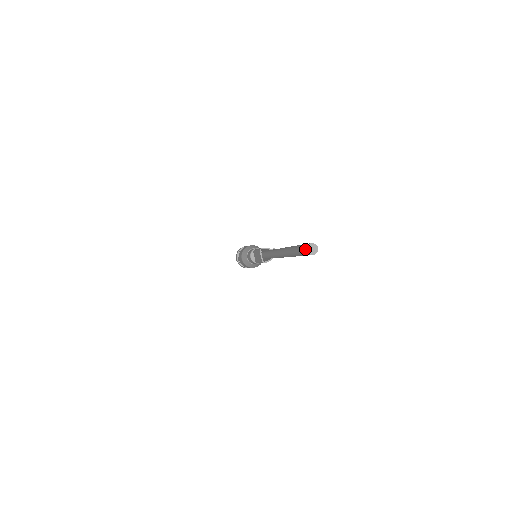
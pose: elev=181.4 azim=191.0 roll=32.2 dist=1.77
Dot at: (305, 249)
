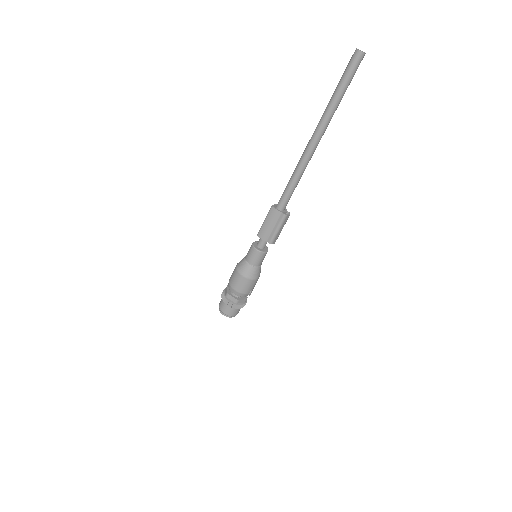
Dot at: (355, 52)
